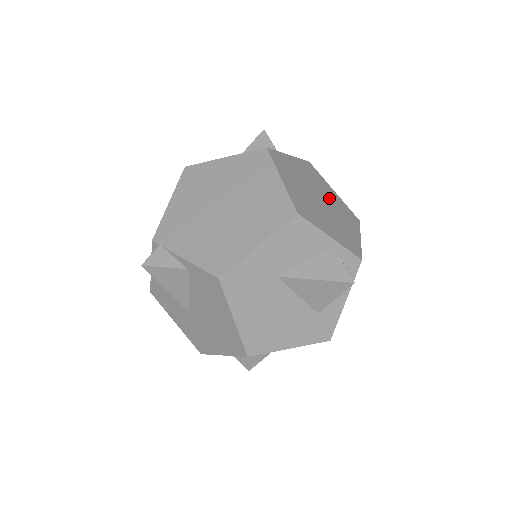
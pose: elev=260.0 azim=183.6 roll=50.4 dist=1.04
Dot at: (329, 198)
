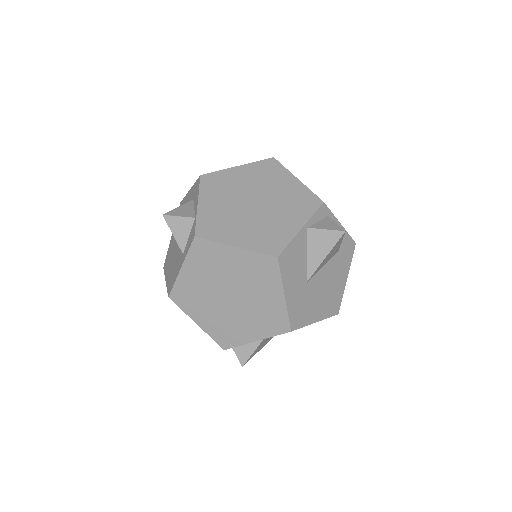
Dot at: (250, 185)
